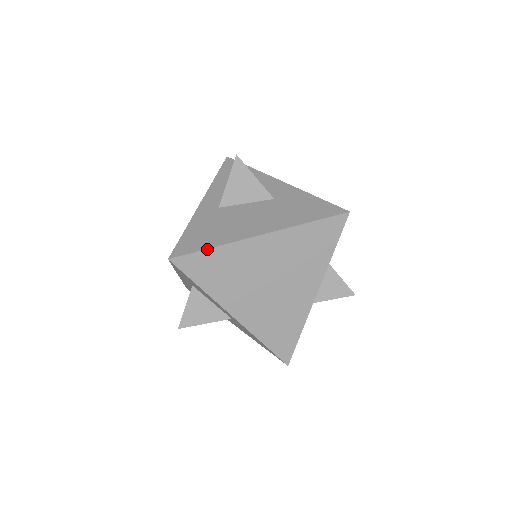
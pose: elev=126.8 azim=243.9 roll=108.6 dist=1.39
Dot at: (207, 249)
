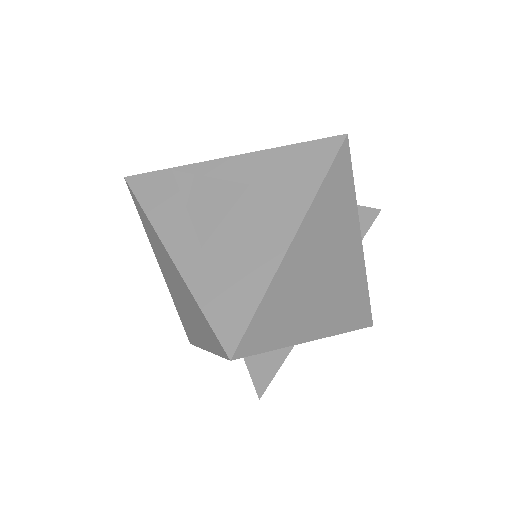
Dot at: (257, 308)
